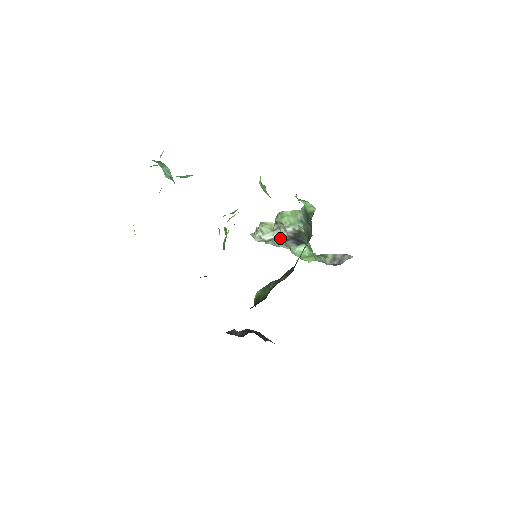
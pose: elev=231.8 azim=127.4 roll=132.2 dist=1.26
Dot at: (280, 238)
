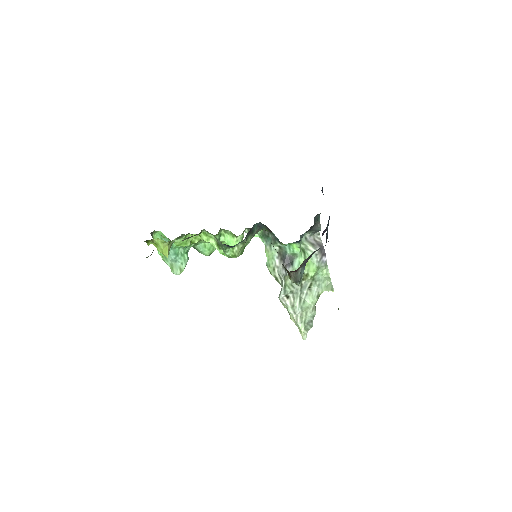
Dot at: (286, 279)
